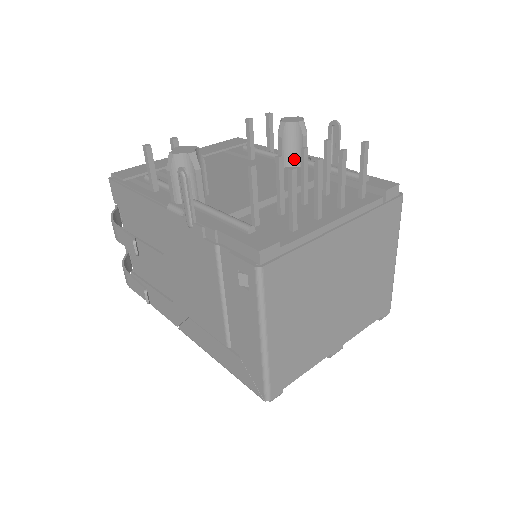
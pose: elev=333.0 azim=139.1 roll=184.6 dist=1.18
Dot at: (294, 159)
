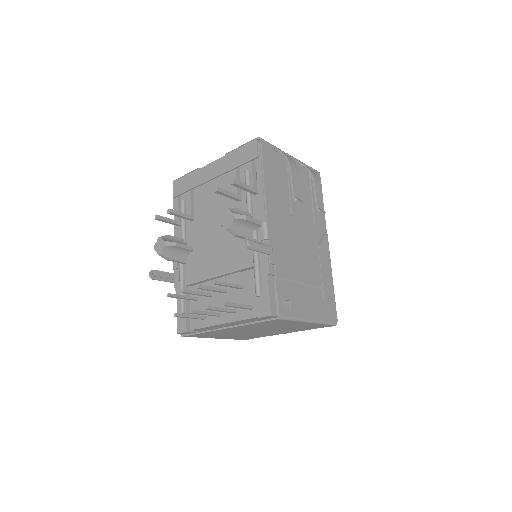
Dot at: occluded
